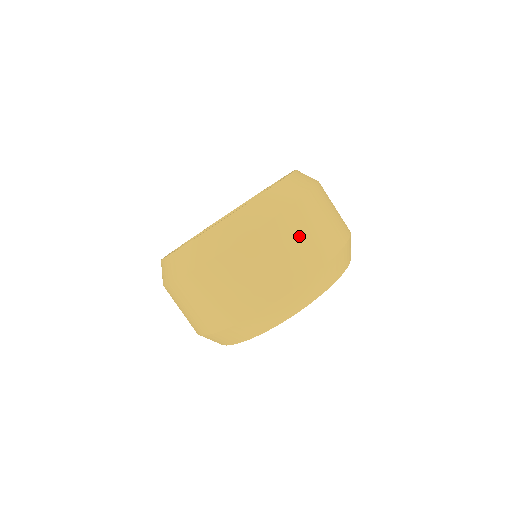
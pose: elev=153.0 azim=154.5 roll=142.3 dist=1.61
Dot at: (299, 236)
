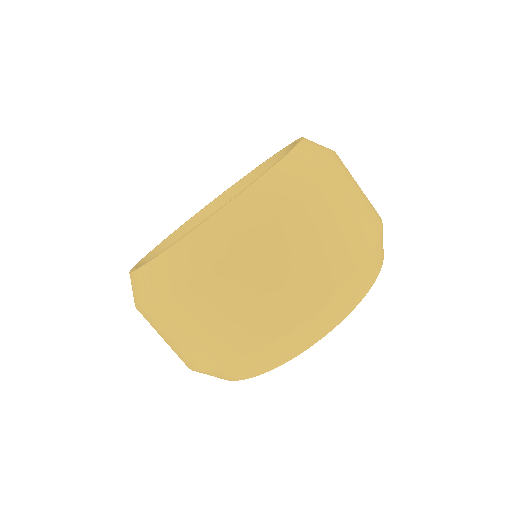
Dot at: (317, 236)
